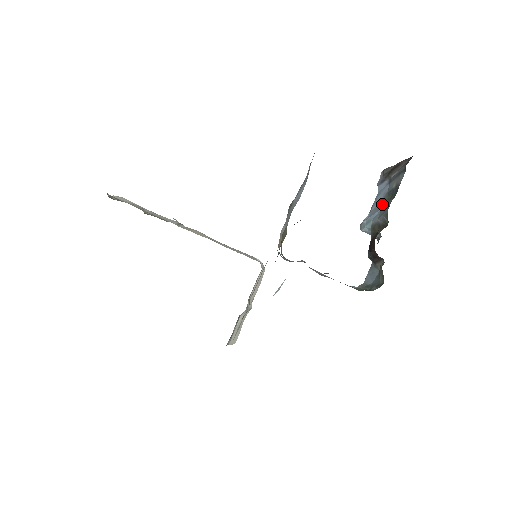
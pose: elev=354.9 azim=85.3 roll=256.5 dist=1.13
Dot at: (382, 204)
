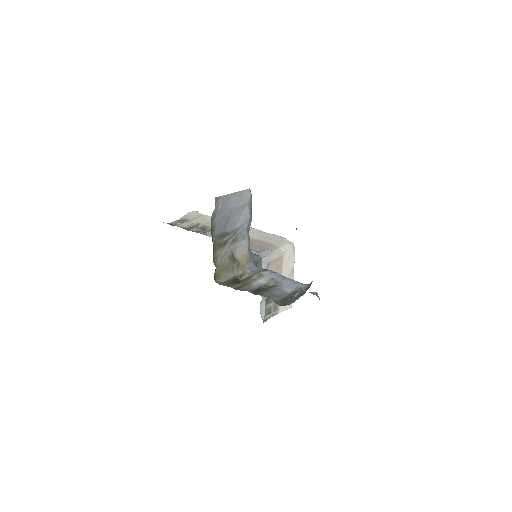
Dot at: occluded
